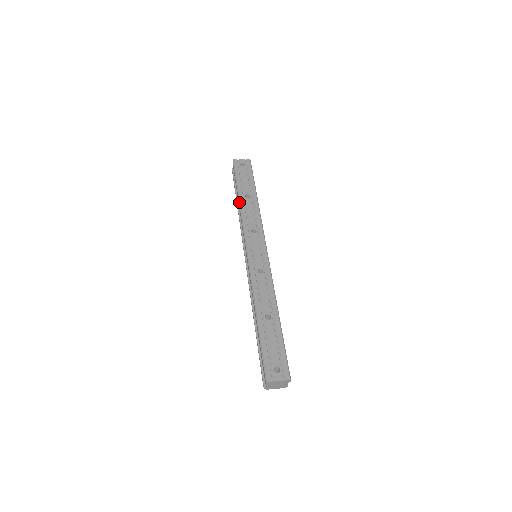
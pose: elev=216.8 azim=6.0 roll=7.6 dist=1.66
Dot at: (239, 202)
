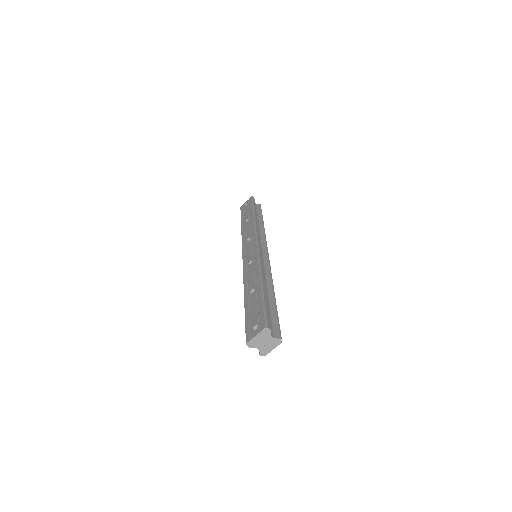
Dot at: (241, 230)
